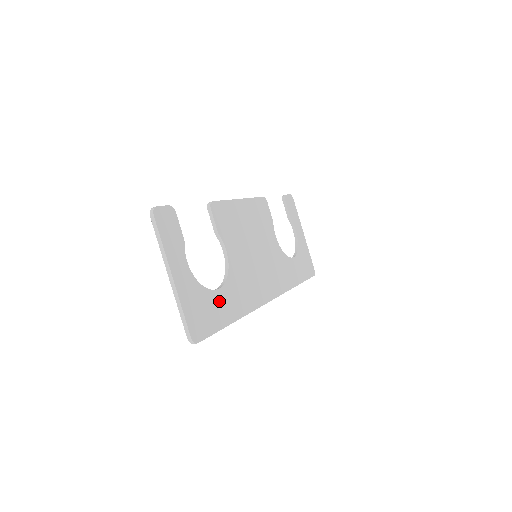
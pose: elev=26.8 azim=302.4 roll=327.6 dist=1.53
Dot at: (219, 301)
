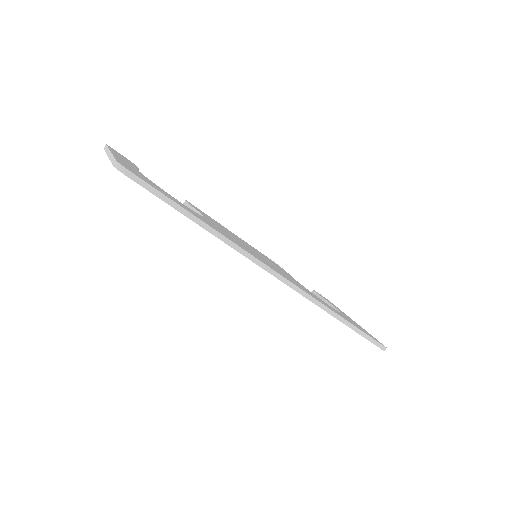
Dot at: (177, 201)
